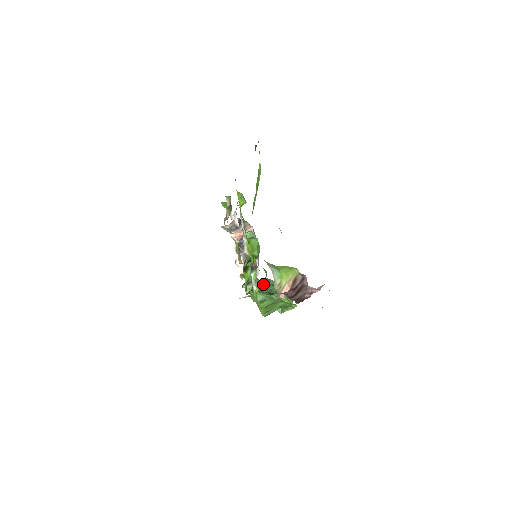
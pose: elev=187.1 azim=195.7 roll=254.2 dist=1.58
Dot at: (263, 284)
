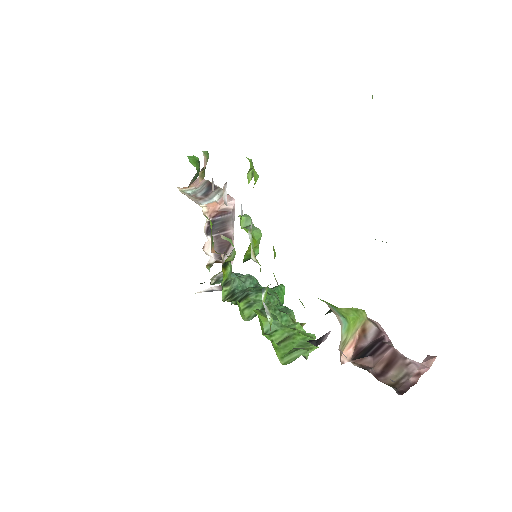
Dot at: (253, 291)
